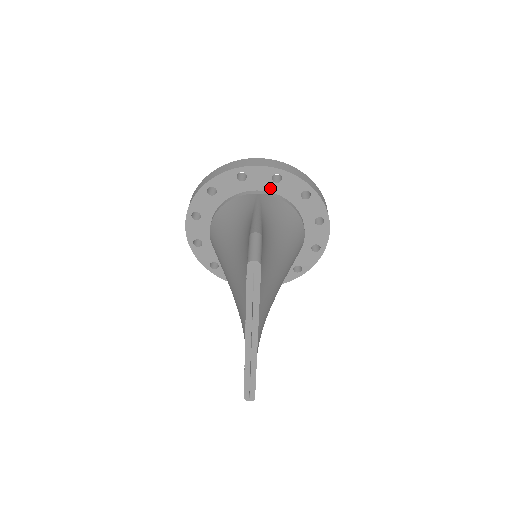
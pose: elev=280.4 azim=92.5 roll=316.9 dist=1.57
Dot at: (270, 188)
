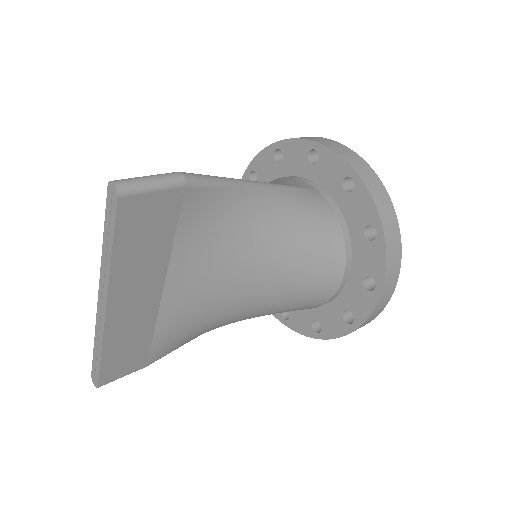
Dot at: (335, 193)
